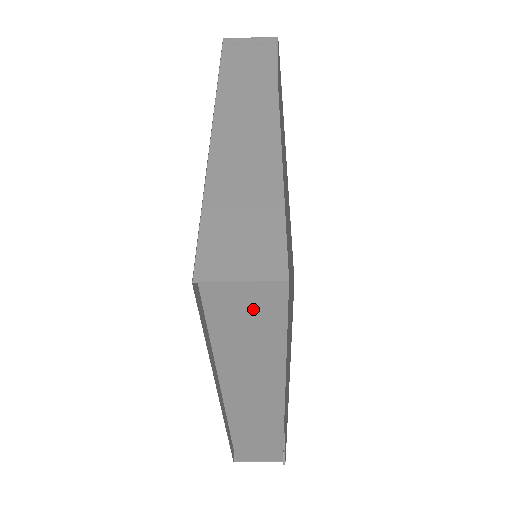
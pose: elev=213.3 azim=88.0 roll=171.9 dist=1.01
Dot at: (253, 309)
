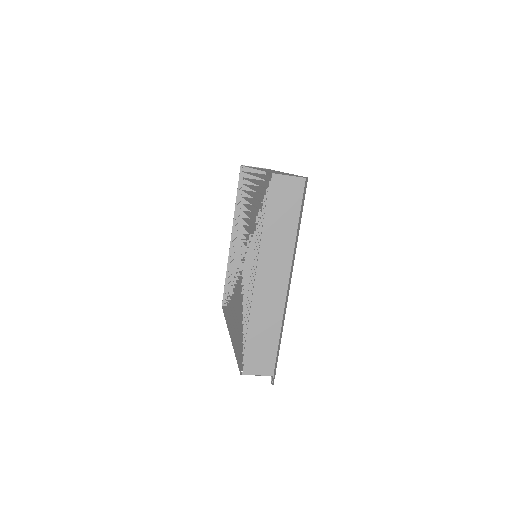
Dot at: (289, 195)
